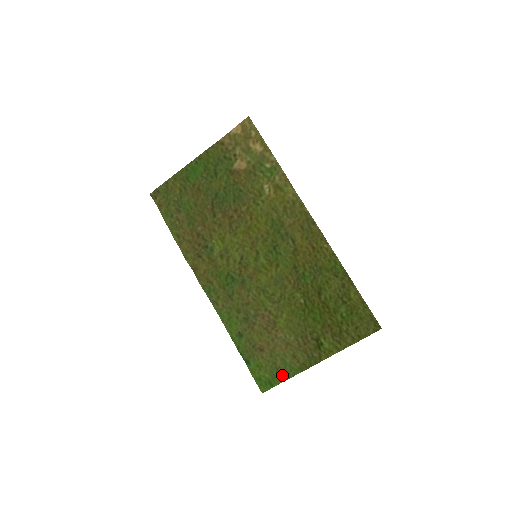
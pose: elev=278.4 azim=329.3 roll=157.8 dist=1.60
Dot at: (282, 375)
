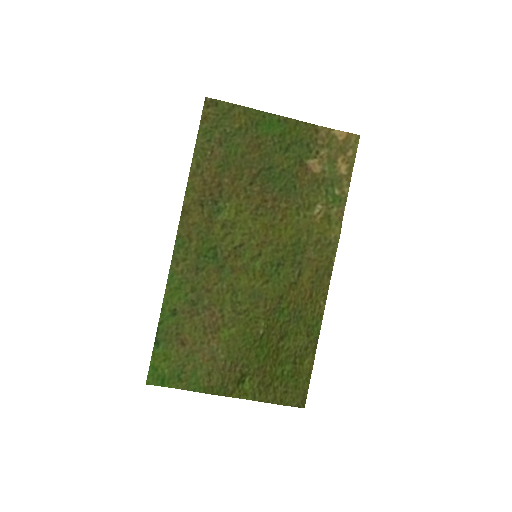
Dot at: (181, 381)
